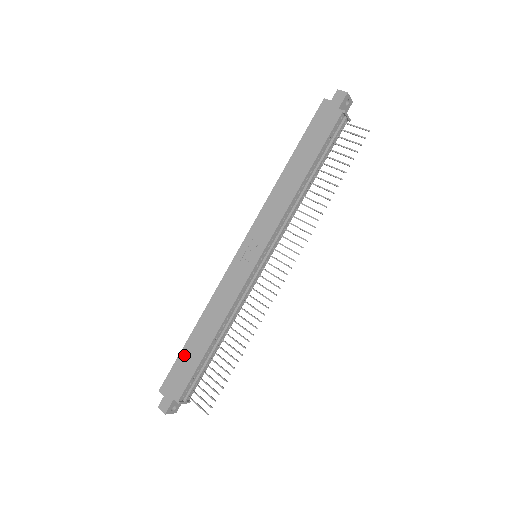
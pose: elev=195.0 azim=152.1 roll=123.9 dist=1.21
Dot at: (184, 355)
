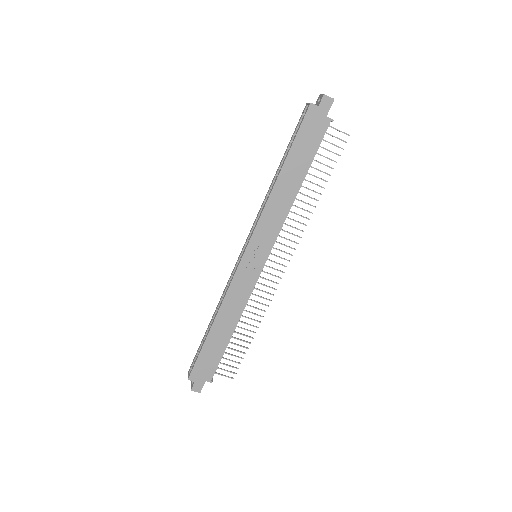
Dot at: (207, 349)
